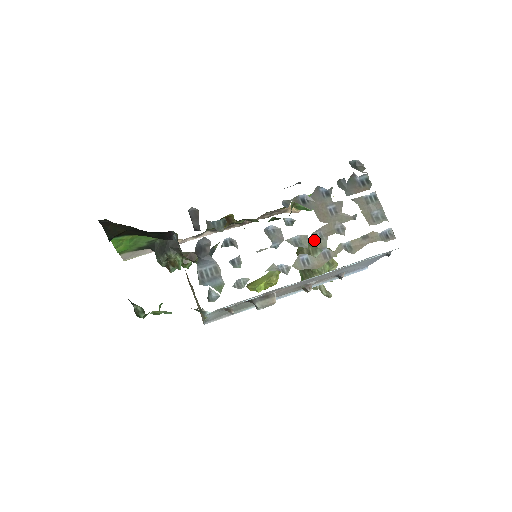
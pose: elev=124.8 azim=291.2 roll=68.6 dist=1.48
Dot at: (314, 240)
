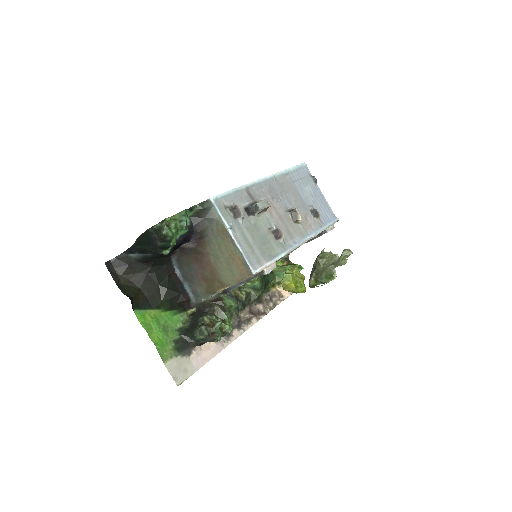
Dot at: occluded
